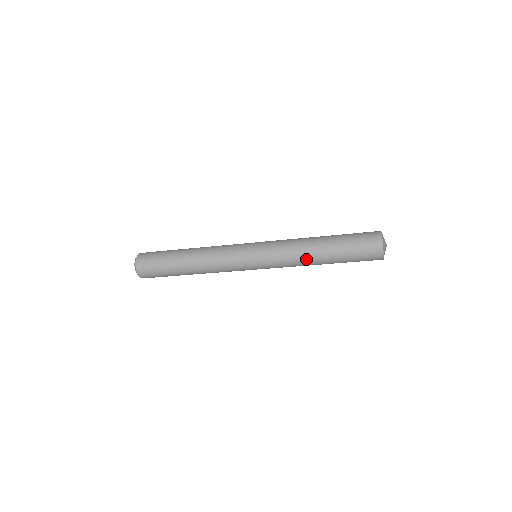
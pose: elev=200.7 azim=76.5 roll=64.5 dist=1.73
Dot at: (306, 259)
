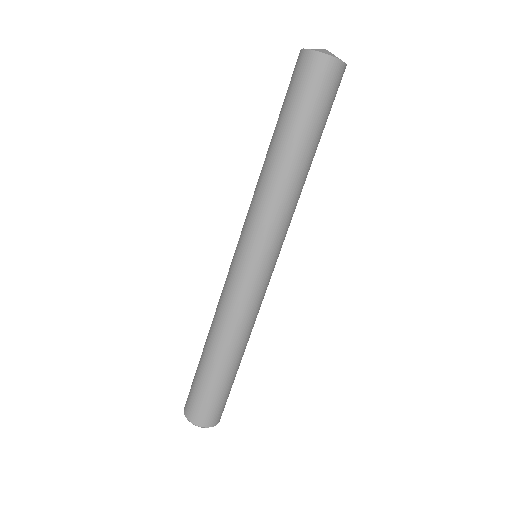
Dot at: (267, 177)
